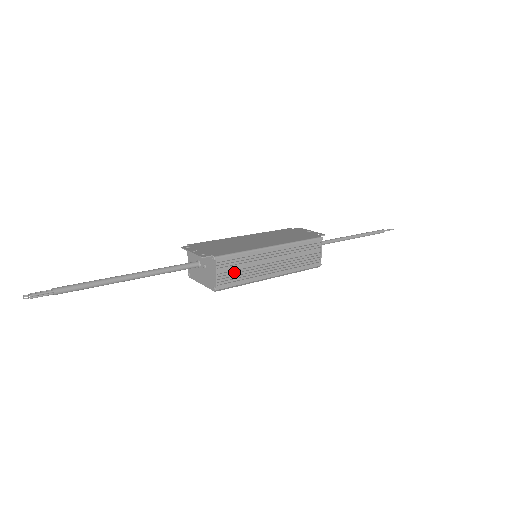
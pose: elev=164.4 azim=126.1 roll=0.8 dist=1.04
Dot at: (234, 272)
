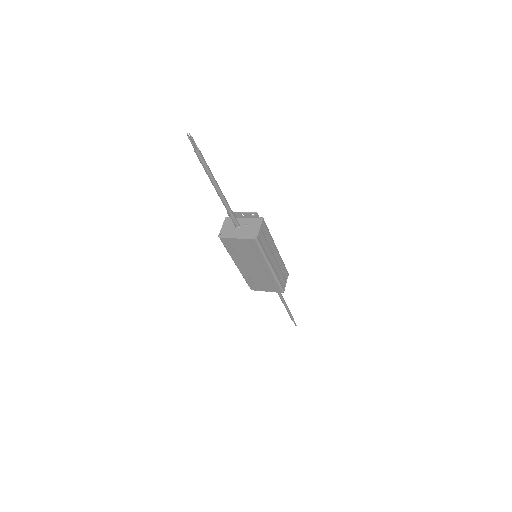
Dot at: (263, 239)
